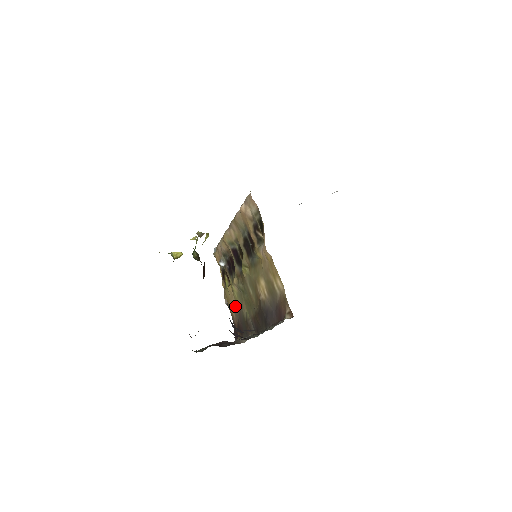
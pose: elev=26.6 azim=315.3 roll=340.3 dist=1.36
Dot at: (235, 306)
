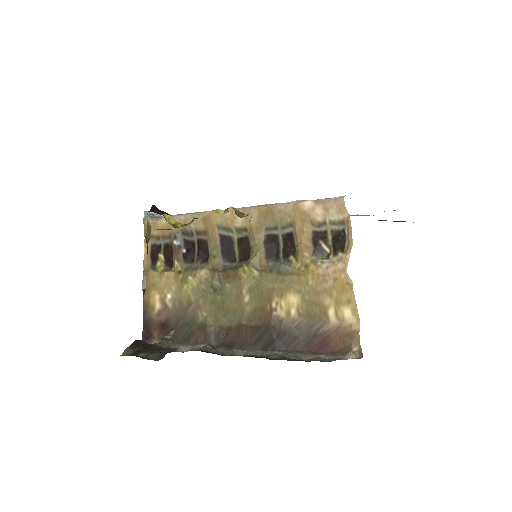
Dot at: (172, 300)
